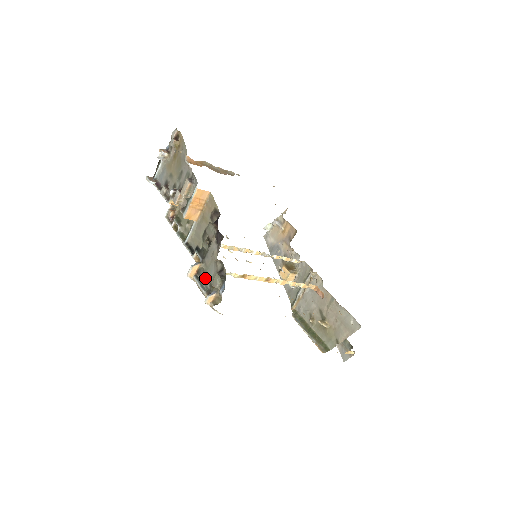
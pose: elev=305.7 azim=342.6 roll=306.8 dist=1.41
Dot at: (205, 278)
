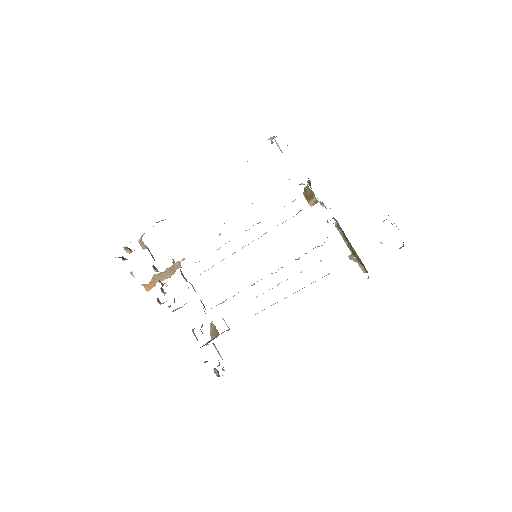
Dot at: occluded
